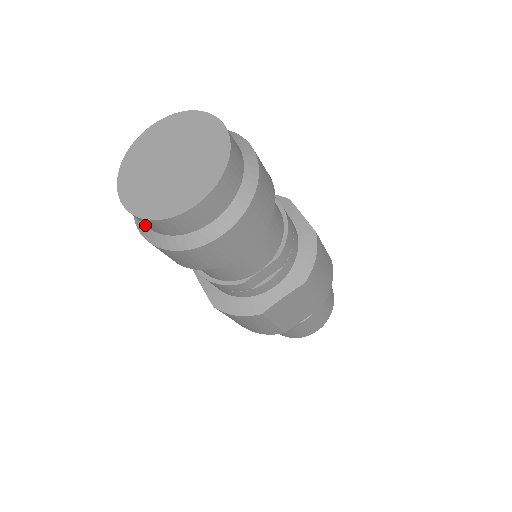
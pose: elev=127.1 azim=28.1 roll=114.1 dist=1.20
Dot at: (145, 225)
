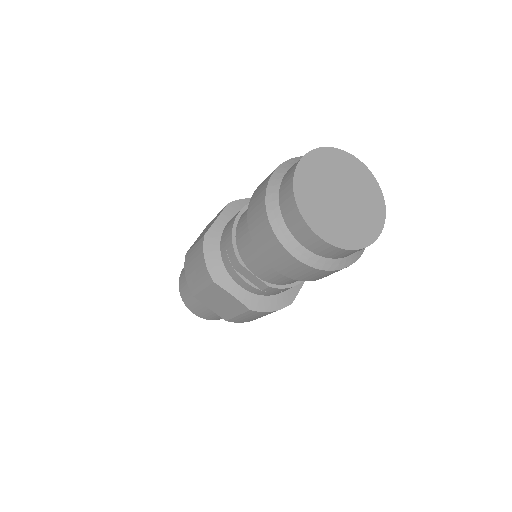
Dot at: (281, 182)
